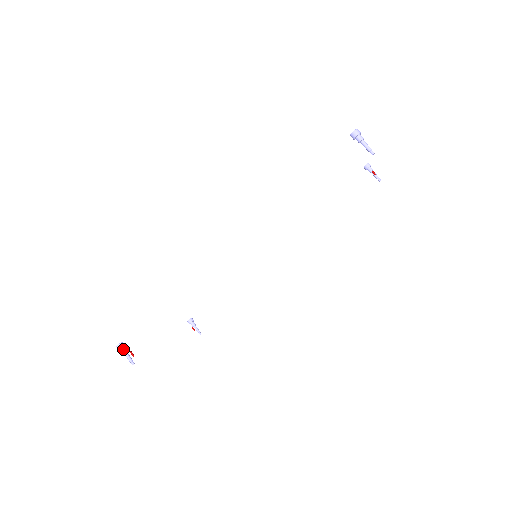
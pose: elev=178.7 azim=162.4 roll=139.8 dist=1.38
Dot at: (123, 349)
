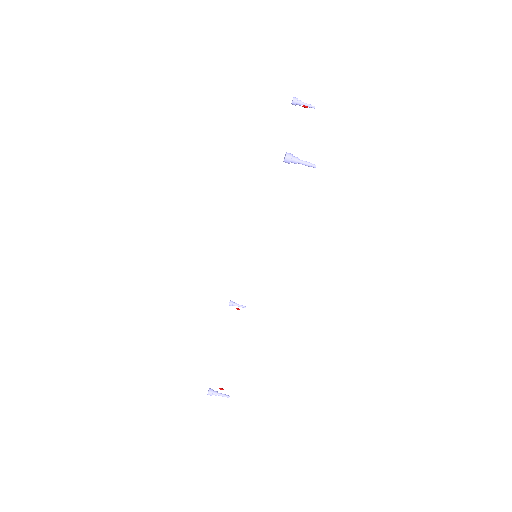
Dot at: (214, 393)
